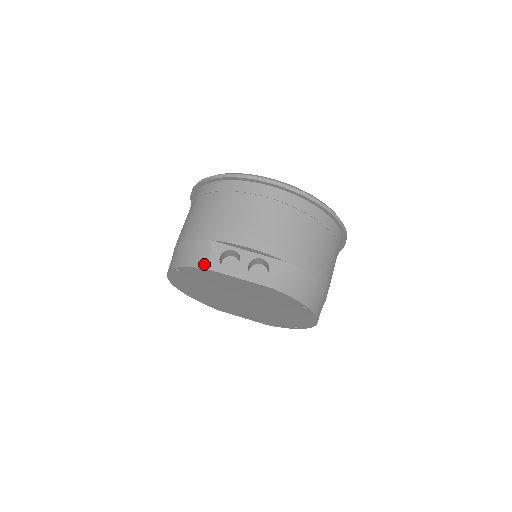
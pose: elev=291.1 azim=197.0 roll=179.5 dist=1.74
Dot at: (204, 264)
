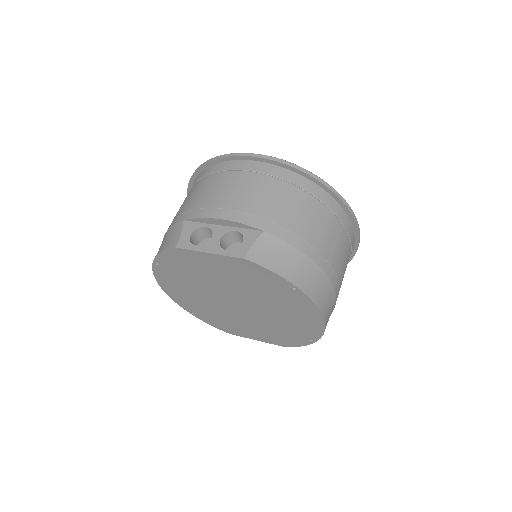
Dot at: (174, 244)
